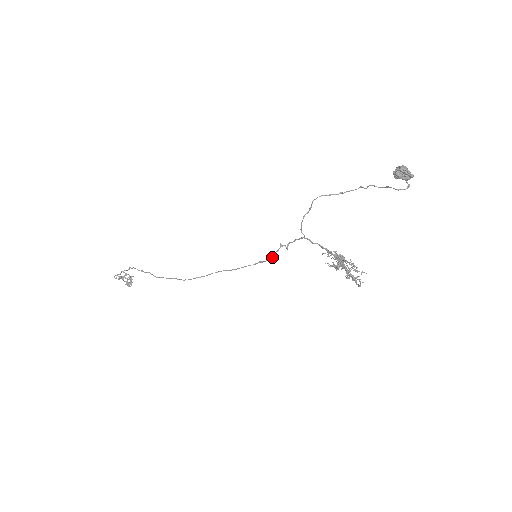
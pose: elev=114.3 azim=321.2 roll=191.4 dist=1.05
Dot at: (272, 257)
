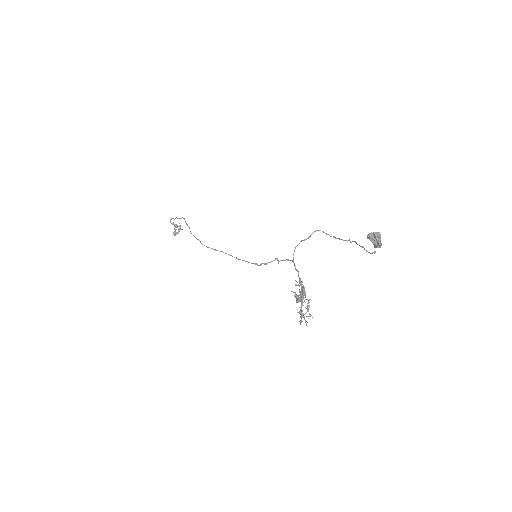
Dot at: occluded
